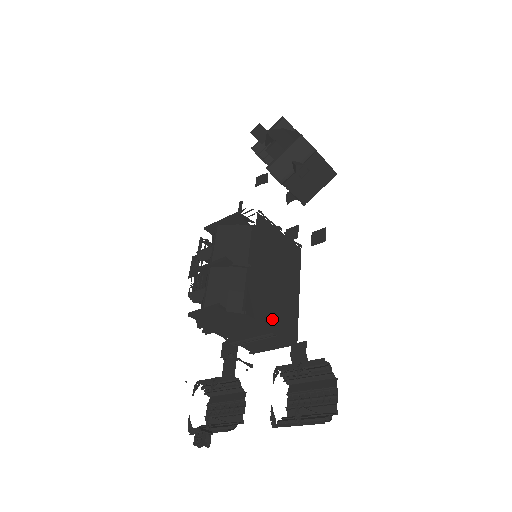
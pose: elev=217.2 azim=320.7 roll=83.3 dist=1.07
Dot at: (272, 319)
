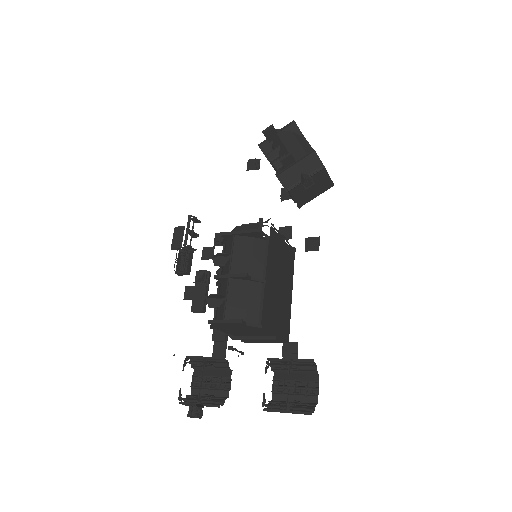
Dot at: (276, 326)
